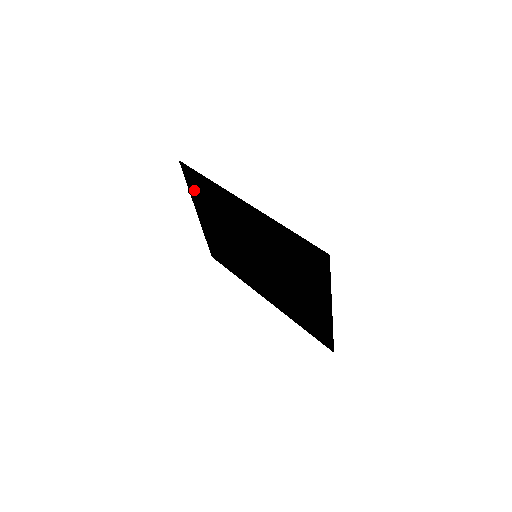
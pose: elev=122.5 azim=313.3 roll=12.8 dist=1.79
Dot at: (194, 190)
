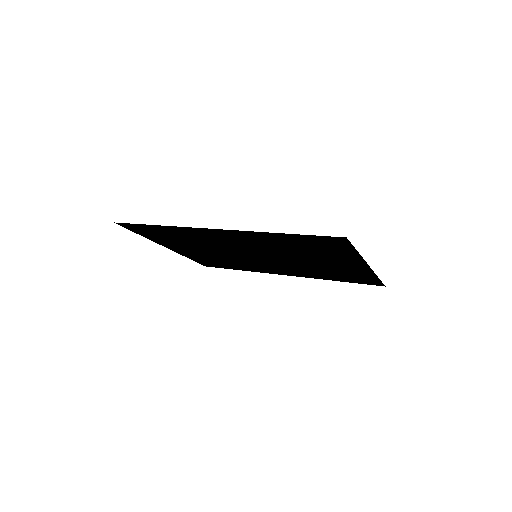
Dot at: (149, 236)
